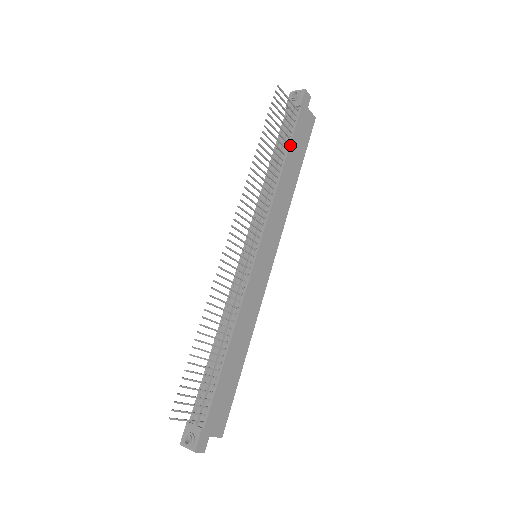
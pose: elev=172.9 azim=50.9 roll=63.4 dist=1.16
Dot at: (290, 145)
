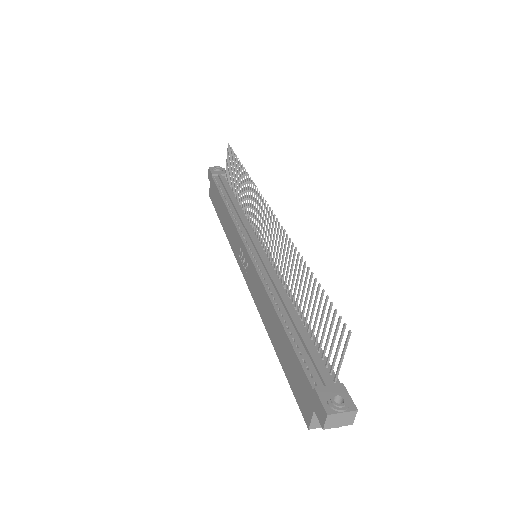
Dot at: occluded
